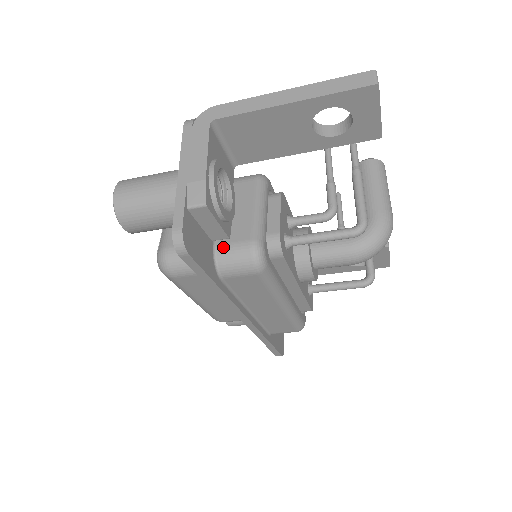
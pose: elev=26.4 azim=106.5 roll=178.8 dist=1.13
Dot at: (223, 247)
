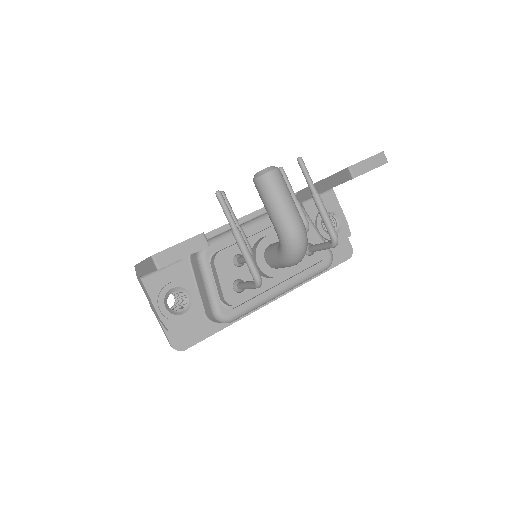
Dot at: (207, 315)
